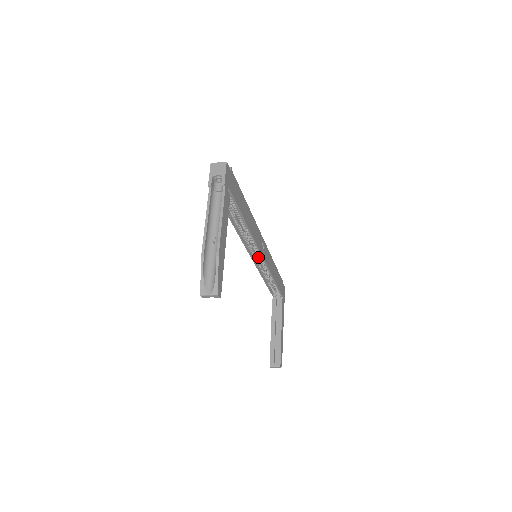
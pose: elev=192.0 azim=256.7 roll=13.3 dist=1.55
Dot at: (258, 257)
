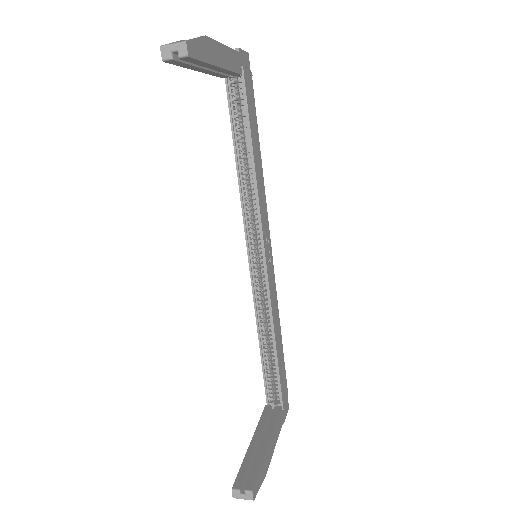
Dot at: (258, 271)
